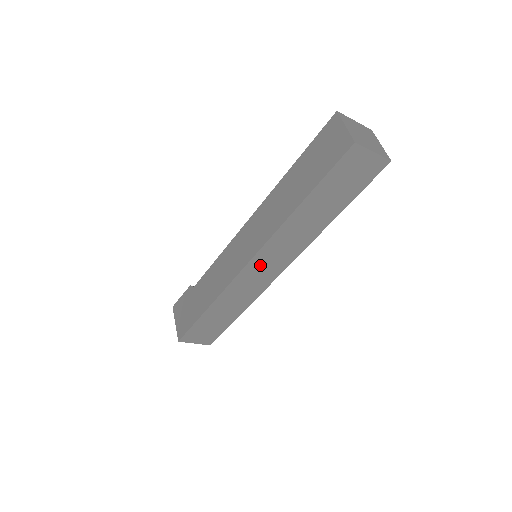
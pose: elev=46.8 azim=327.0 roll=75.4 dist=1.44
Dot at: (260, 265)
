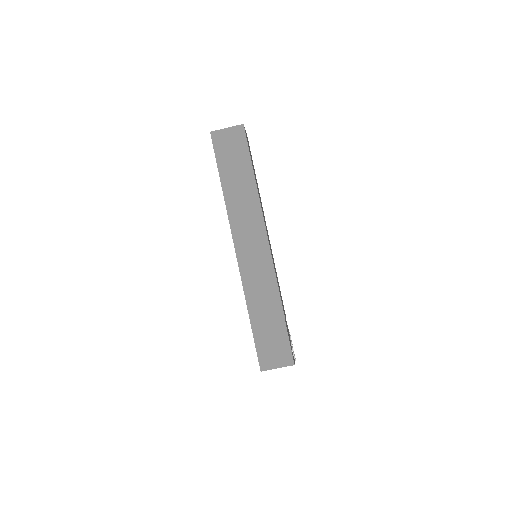
Dot at: (246, 248)
